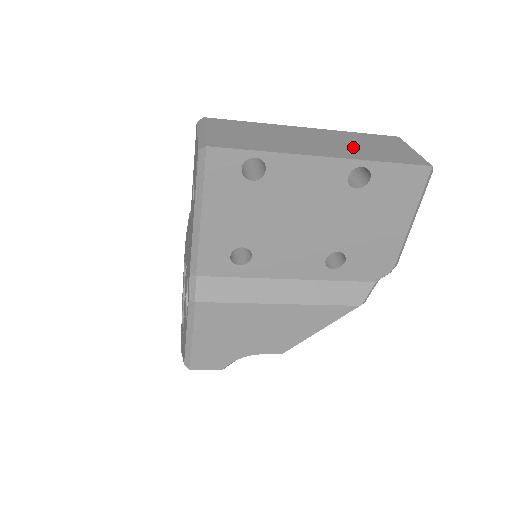
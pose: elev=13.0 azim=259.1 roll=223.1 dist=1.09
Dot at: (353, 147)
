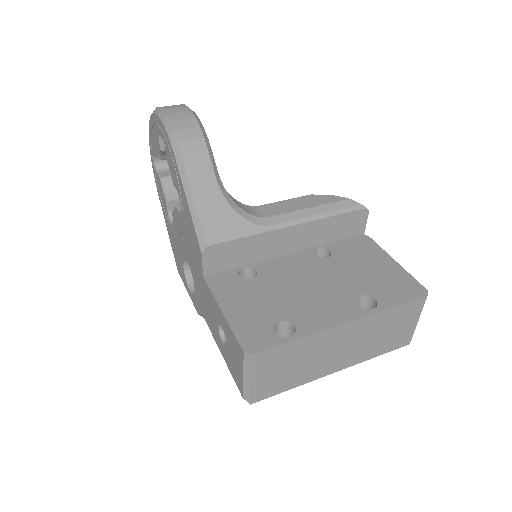
Dot at: (368, 344)
